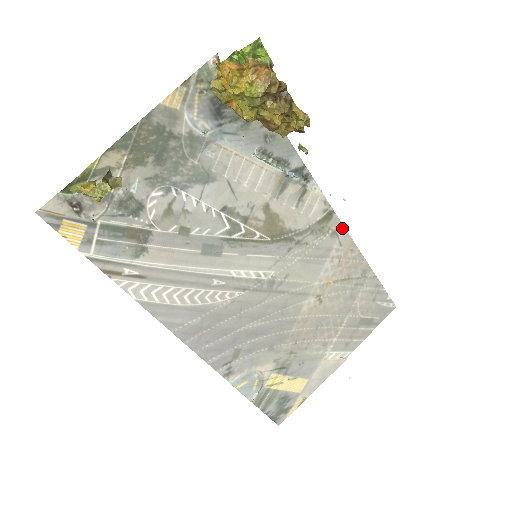
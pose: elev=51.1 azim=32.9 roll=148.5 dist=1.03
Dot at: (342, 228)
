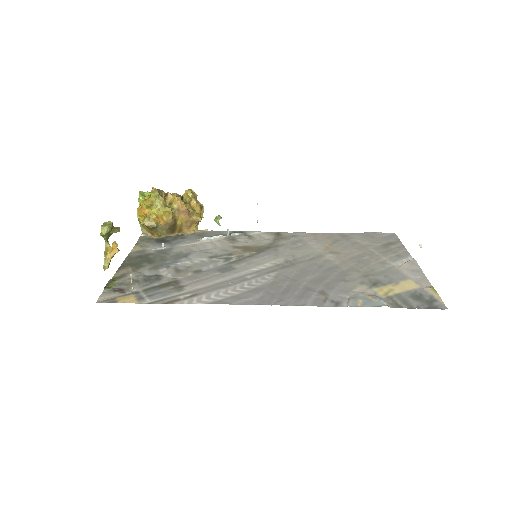
Dot at: (294, 233)
